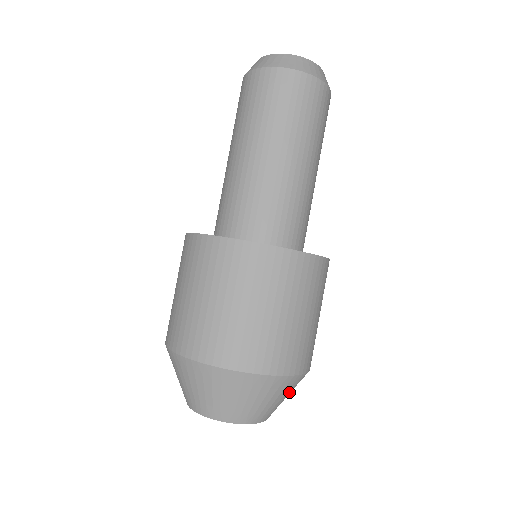
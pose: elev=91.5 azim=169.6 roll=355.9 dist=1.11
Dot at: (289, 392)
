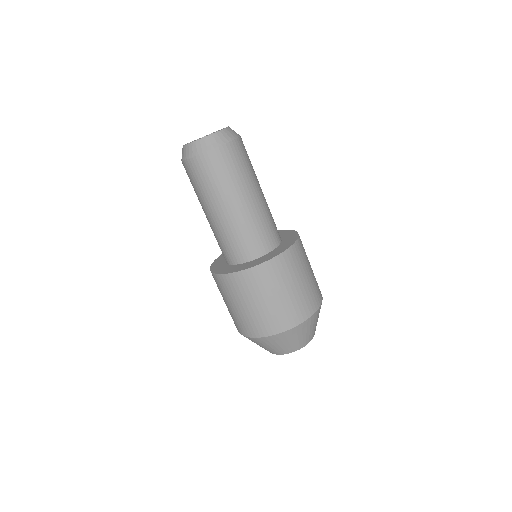
Dot at: (299, 335)
